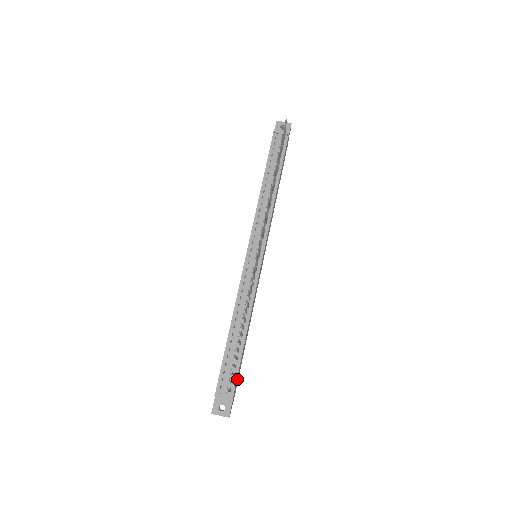
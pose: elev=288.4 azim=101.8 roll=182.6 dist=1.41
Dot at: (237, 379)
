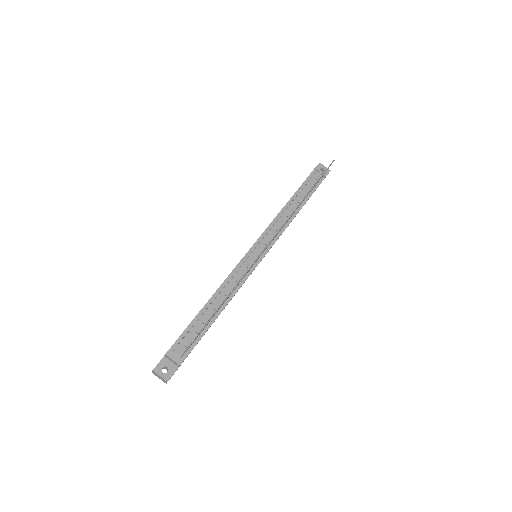
Dot at: (190, 352)
